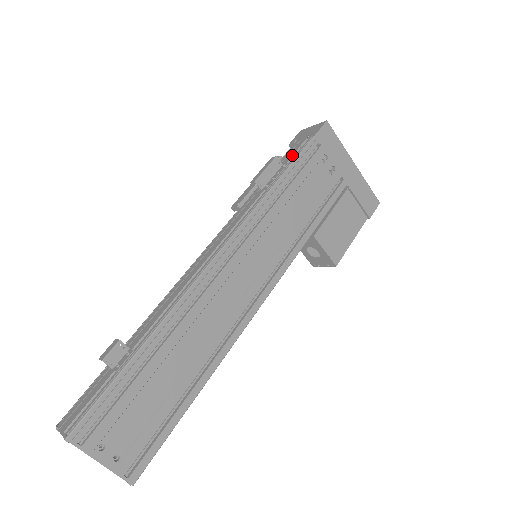
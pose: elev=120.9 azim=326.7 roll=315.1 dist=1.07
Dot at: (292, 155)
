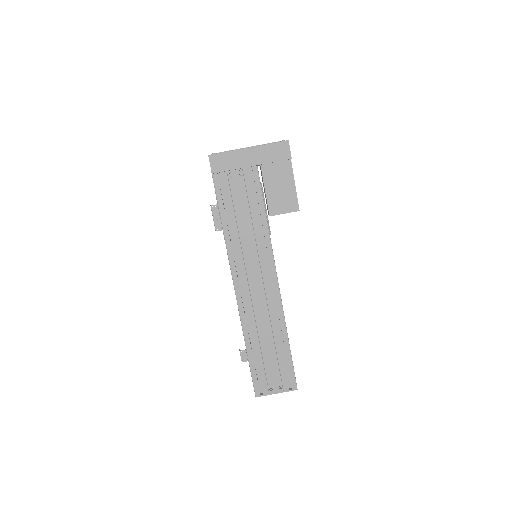
Dot at: occluded
